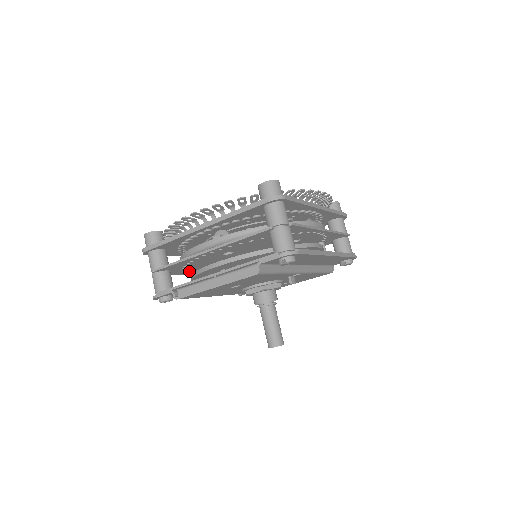
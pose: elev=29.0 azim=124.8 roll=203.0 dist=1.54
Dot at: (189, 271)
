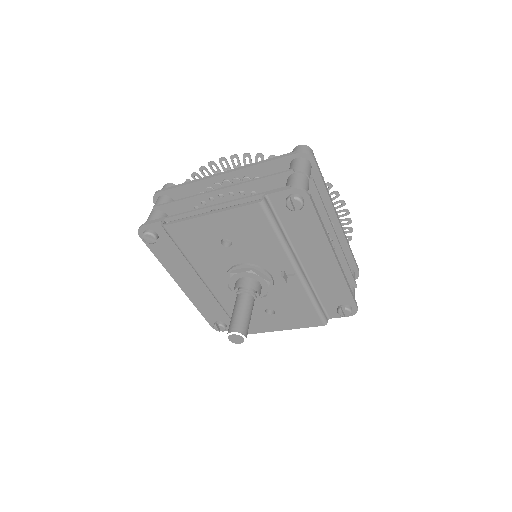
Dot at: occluded
